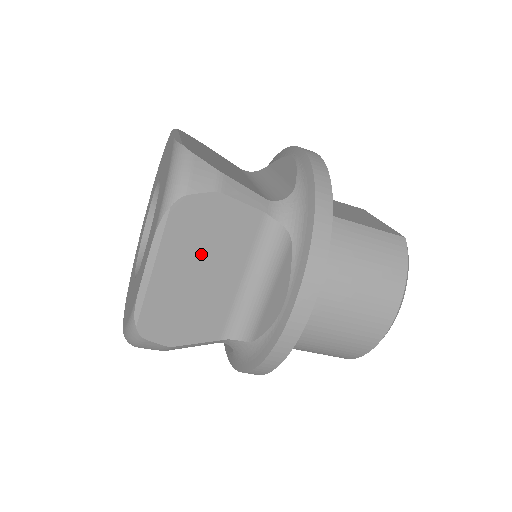
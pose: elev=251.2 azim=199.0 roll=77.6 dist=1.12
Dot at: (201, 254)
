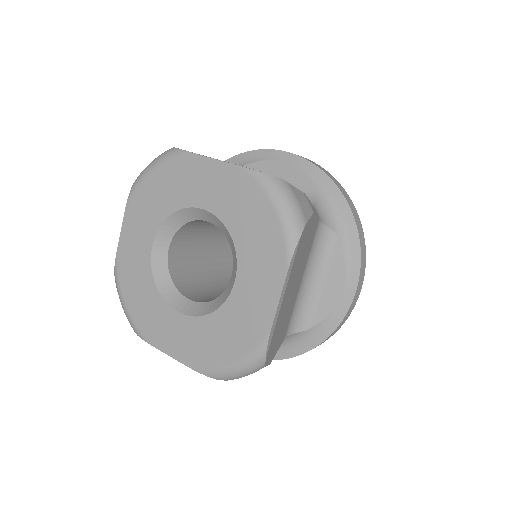
Dot at: (297, 271)
